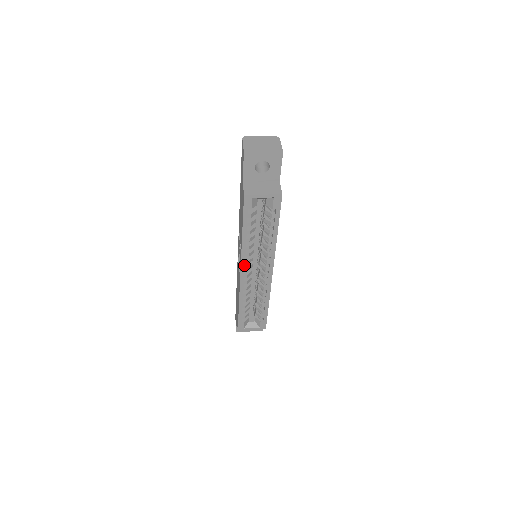
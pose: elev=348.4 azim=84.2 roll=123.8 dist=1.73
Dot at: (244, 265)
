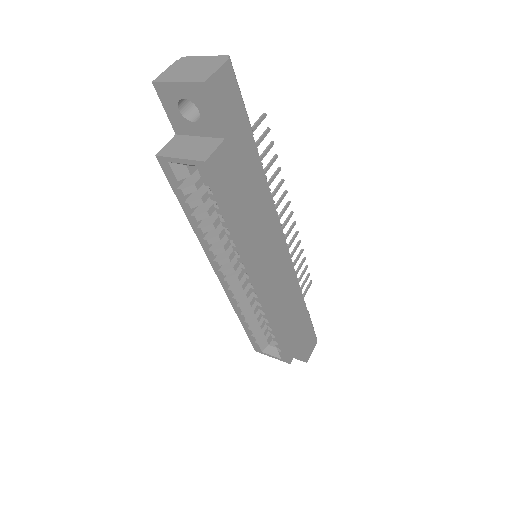
Dot at: (216, 266)
